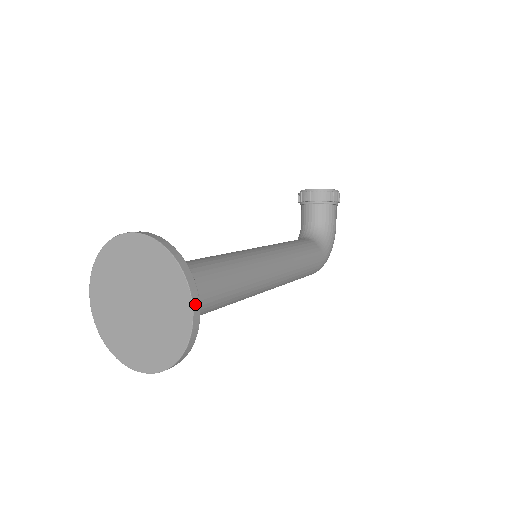
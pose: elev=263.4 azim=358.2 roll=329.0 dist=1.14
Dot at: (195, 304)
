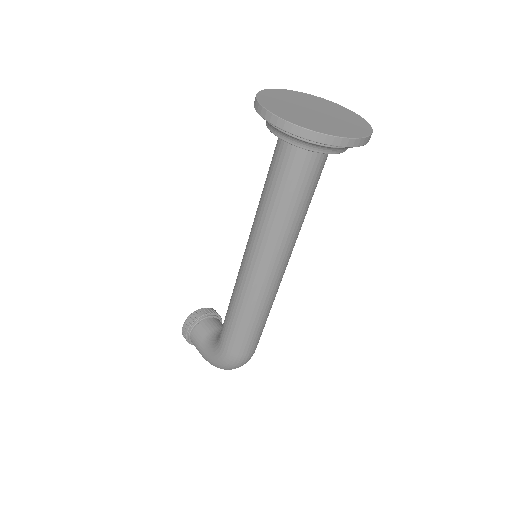
Dot at: occluded
